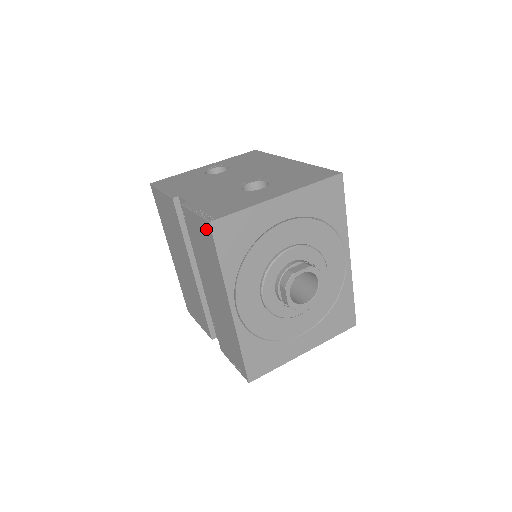
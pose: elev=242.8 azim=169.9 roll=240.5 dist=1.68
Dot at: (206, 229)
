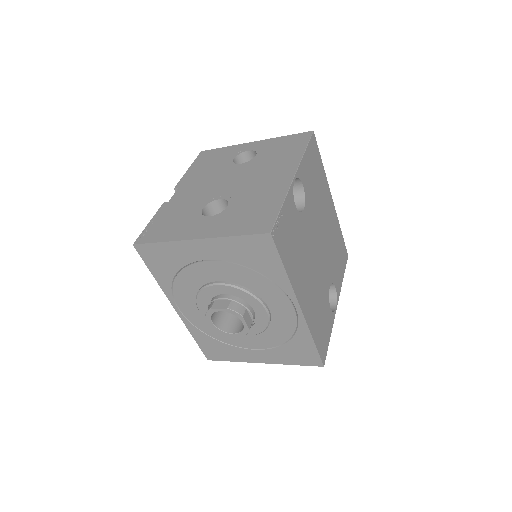
Dot at: occluded
